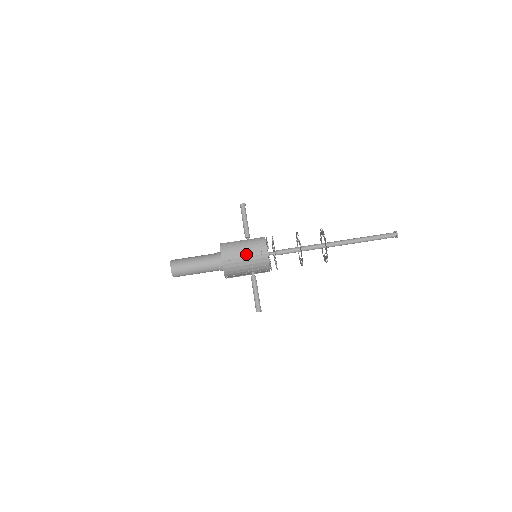
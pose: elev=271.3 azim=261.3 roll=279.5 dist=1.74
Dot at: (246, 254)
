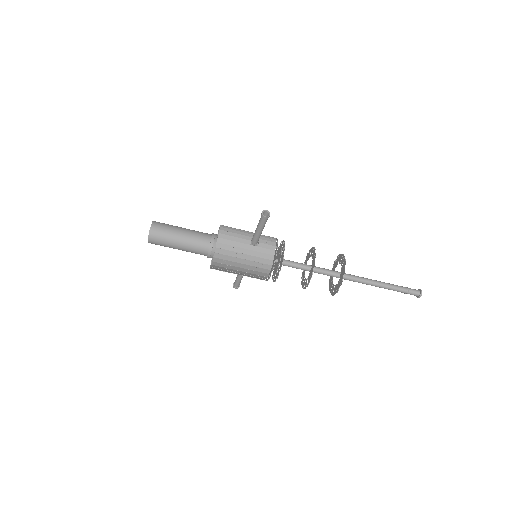
Dot at: (242, 272)
